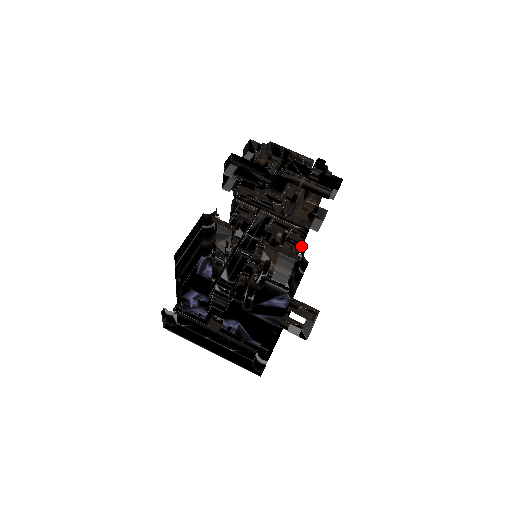
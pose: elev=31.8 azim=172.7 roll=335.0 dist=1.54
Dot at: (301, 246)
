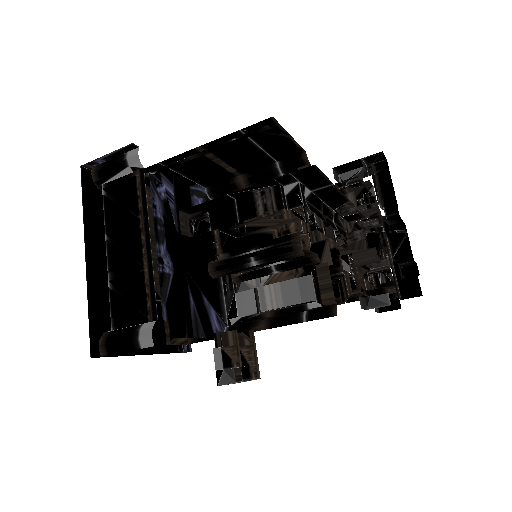
Dot at: occluded
